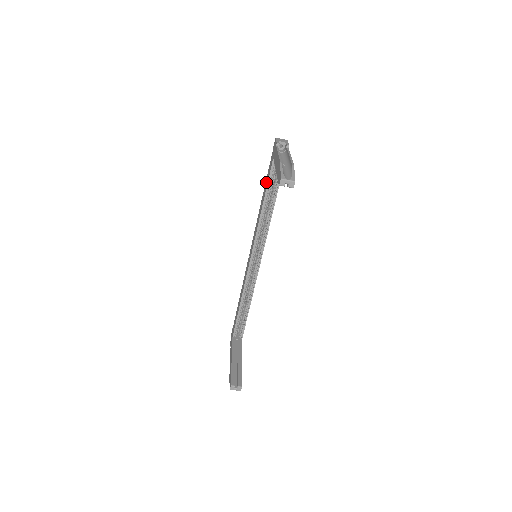
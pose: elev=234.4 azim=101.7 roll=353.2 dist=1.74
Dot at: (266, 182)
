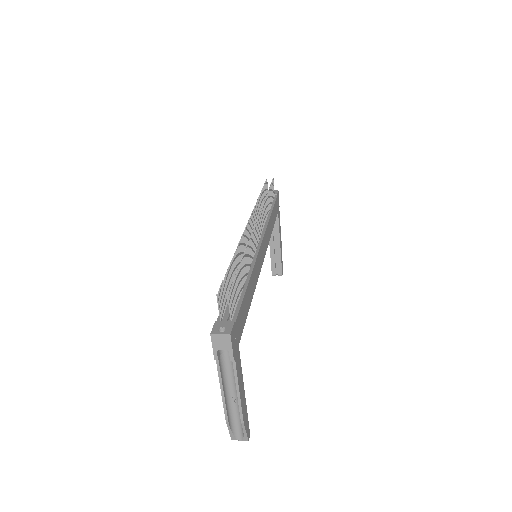
Dot at: occluded
